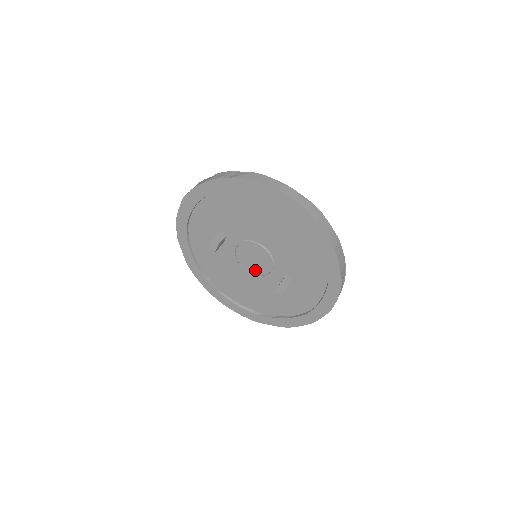
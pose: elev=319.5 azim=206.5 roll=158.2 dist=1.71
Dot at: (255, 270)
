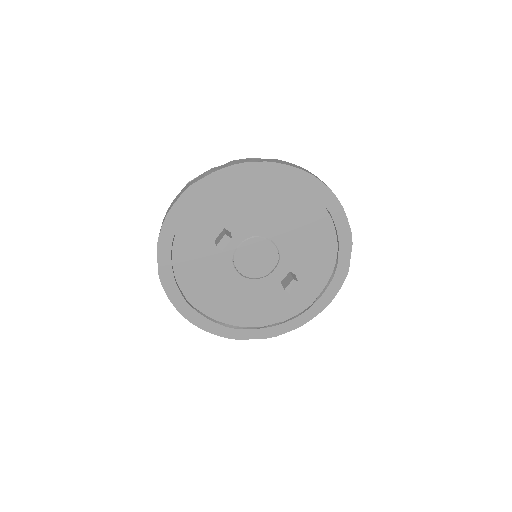
Dot at: (253, 273)
